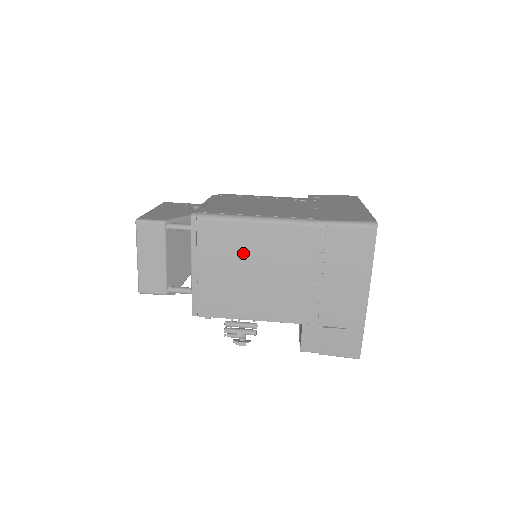
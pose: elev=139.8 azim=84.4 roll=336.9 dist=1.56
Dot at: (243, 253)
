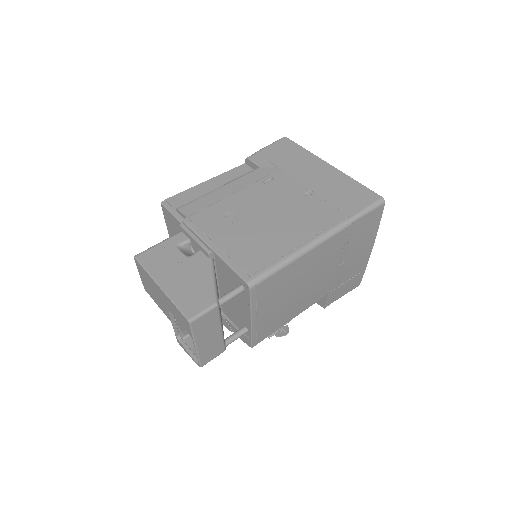
Dot at: (293, 282)
